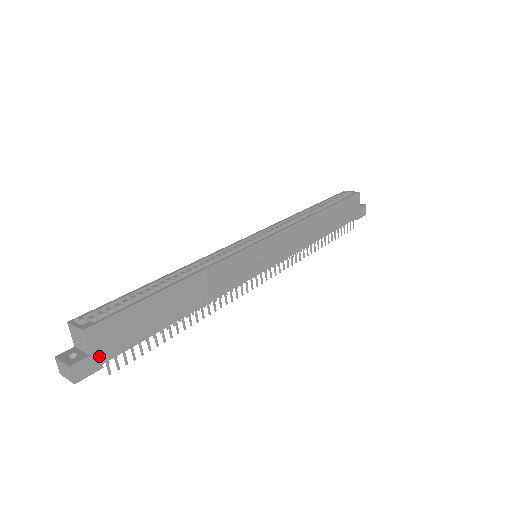
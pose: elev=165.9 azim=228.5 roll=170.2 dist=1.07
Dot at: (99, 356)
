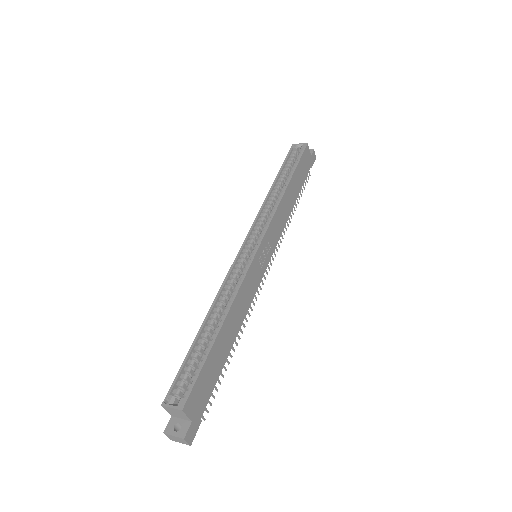
Dot at: (197, 417)
